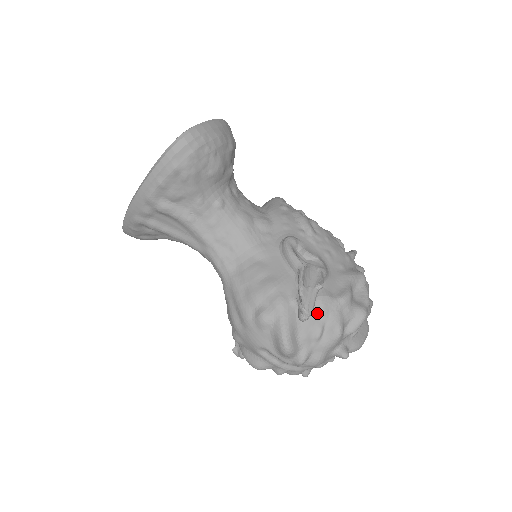
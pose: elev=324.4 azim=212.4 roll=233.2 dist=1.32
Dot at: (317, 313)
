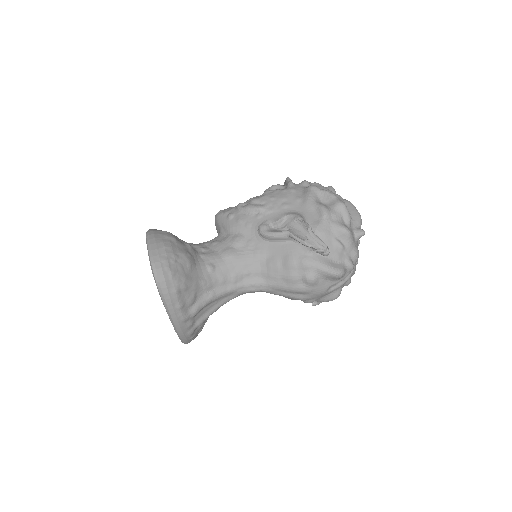
Dot at: (326, 239)
